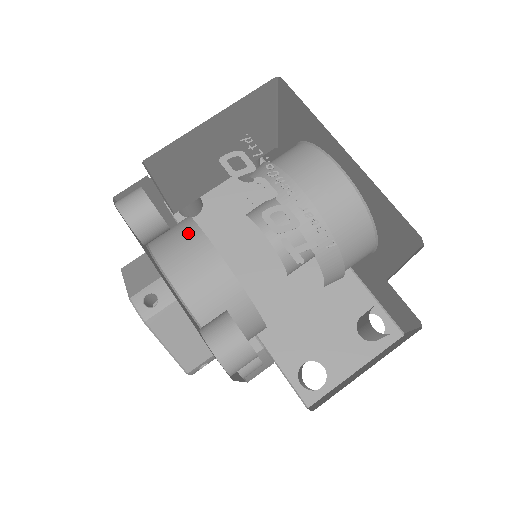
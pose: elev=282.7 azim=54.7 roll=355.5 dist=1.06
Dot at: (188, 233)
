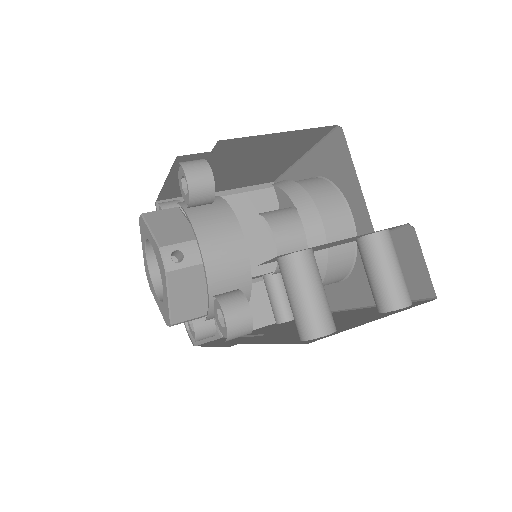
Dot at: occluded
